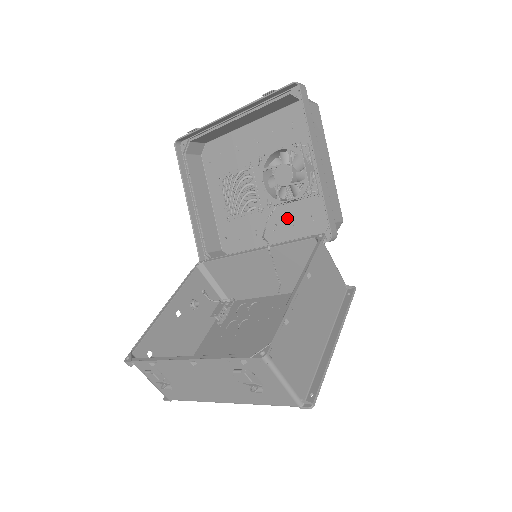
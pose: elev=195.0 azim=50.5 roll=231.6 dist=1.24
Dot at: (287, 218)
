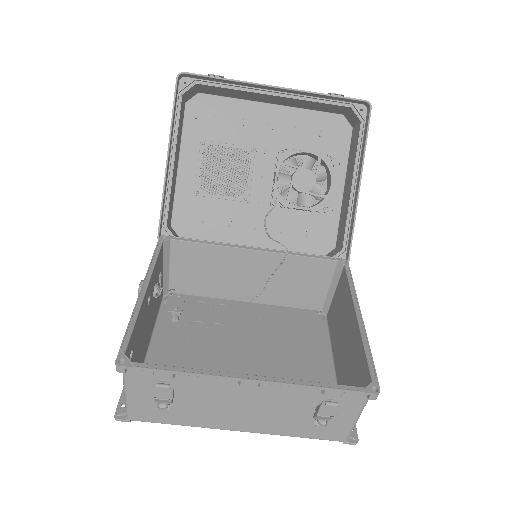
Dot at: (277, 222)
